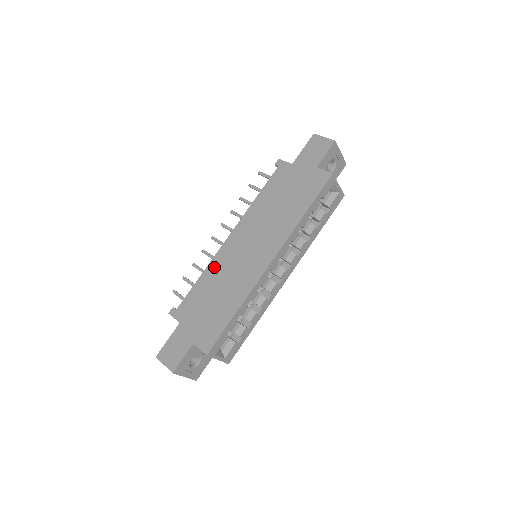
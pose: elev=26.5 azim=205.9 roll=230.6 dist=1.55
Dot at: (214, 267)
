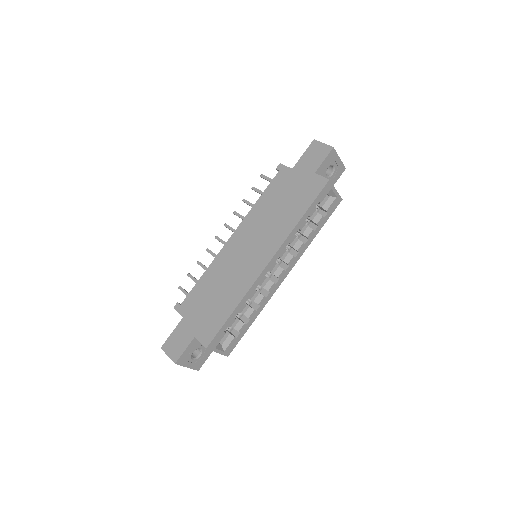
Dot at: (216, 266)
